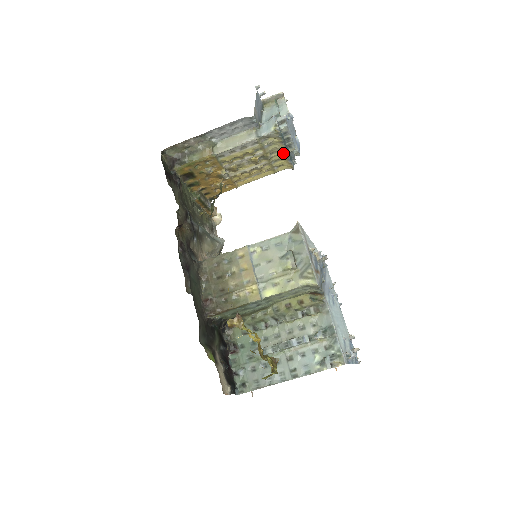
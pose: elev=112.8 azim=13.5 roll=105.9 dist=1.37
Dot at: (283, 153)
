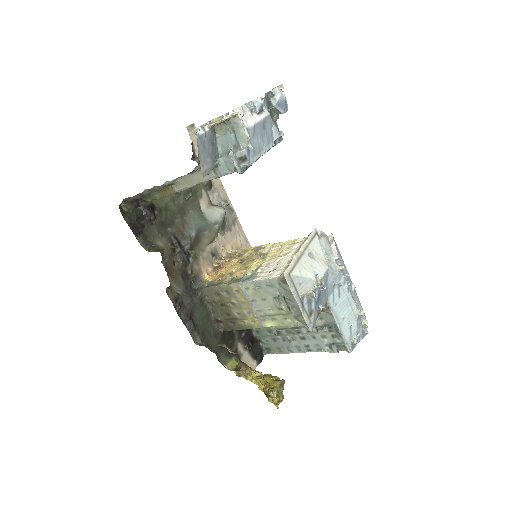
Dot at: occluded
